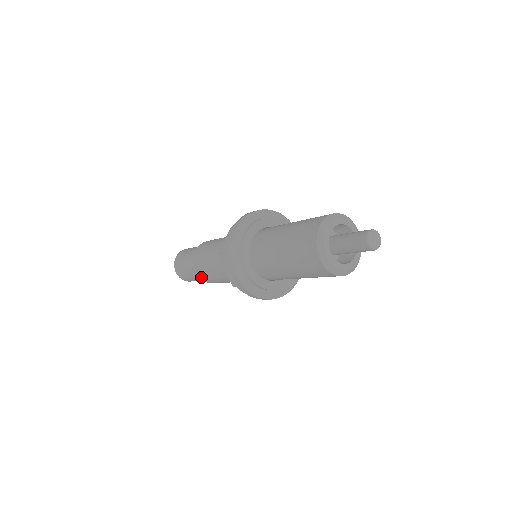
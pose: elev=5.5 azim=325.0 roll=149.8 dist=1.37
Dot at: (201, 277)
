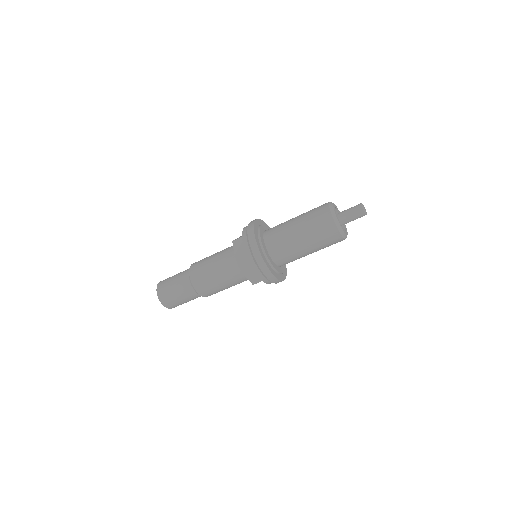
Dot at: (194, 280)
